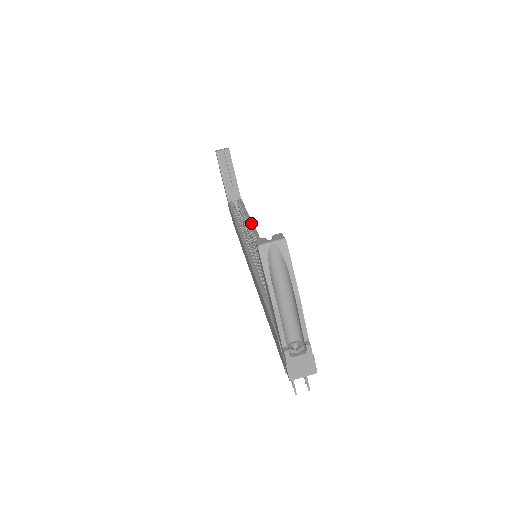
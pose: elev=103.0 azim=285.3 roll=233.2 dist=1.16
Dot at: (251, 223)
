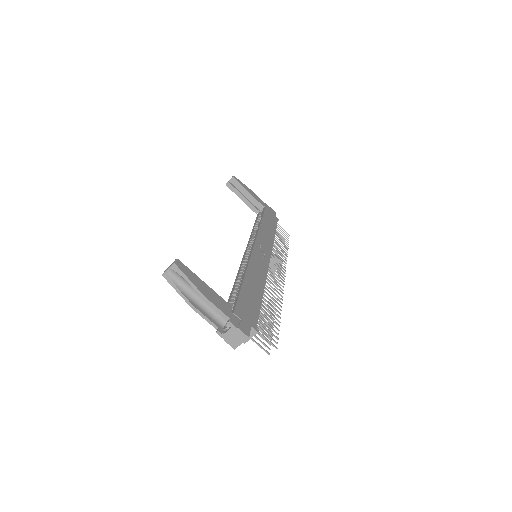
Dot at: (258, 229)
